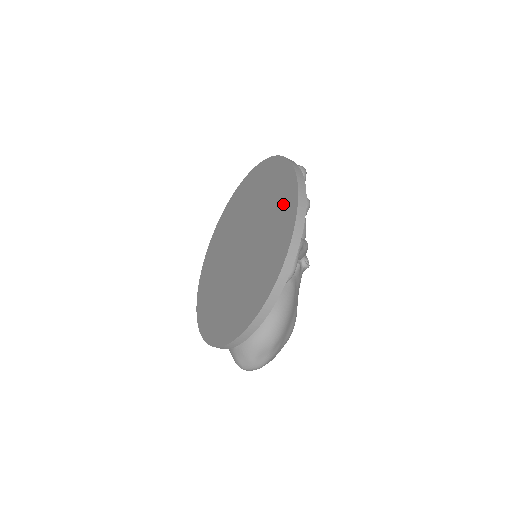
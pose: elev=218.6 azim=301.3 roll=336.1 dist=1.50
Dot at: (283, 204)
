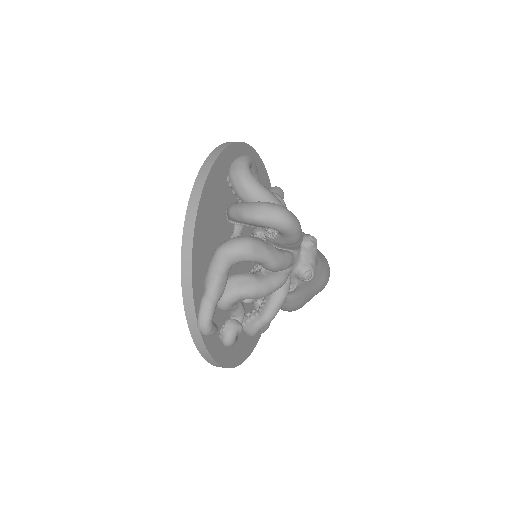
Dot at: occluded
